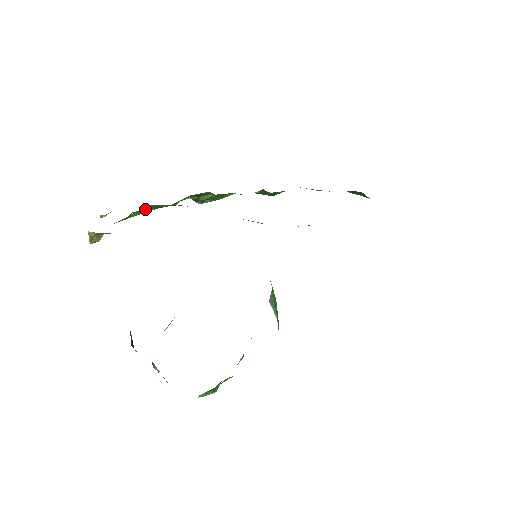
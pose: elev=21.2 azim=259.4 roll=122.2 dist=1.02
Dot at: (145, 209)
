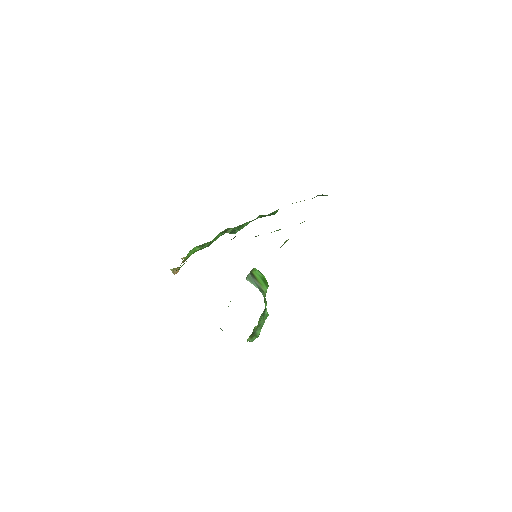
Dot at: (195, 249)
